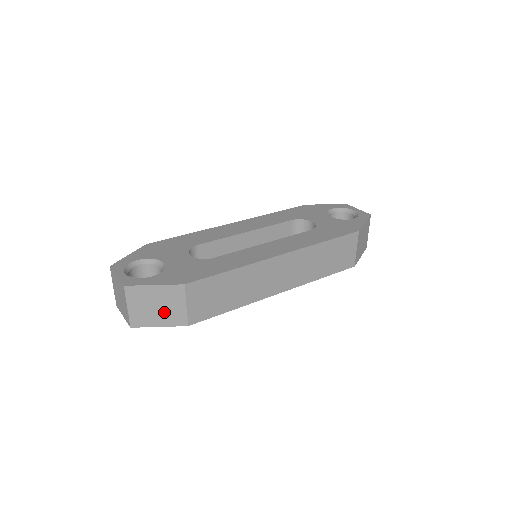
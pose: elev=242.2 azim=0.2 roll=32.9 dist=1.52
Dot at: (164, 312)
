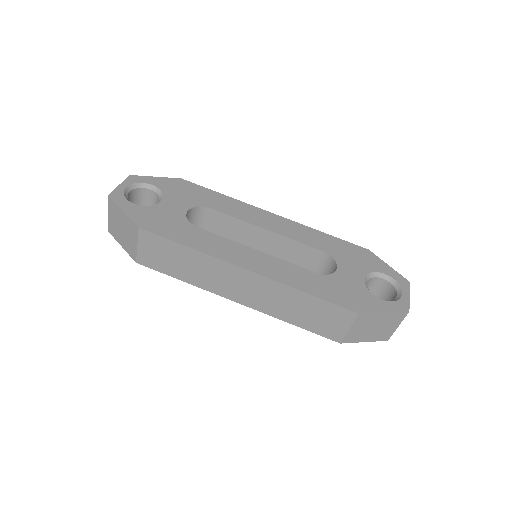
Dot at: (125, 238)
